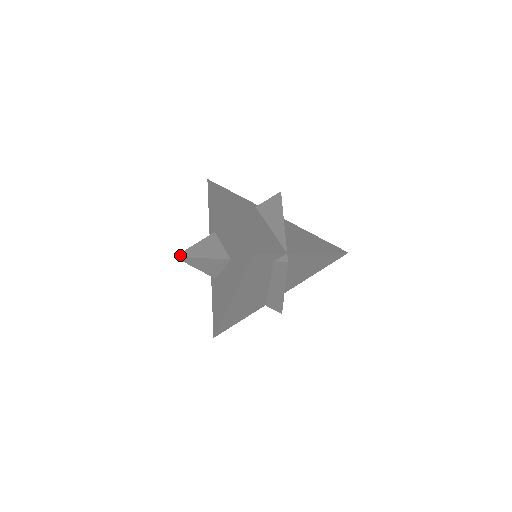
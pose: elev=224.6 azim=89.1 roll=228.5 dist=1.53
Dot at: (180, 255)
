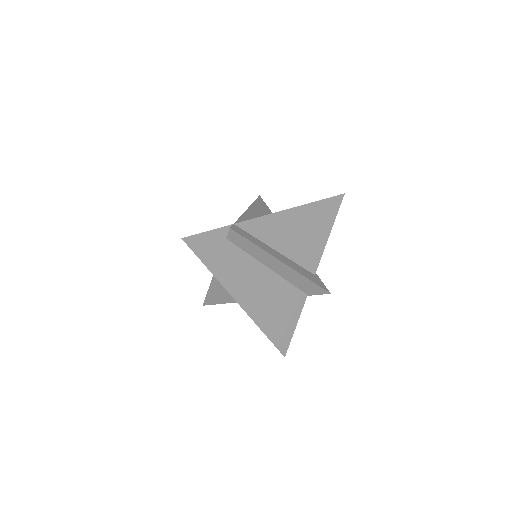
Dot at: (204, 301)
